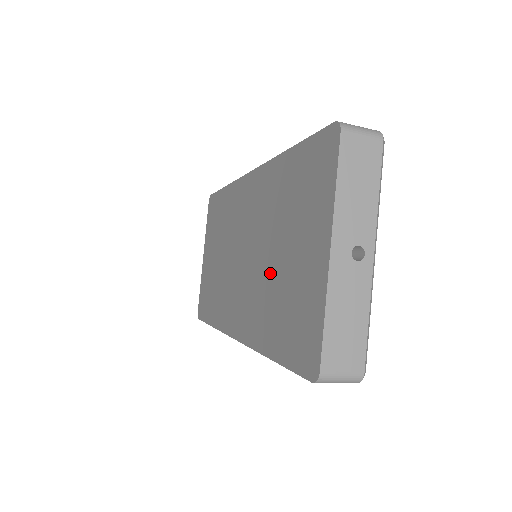
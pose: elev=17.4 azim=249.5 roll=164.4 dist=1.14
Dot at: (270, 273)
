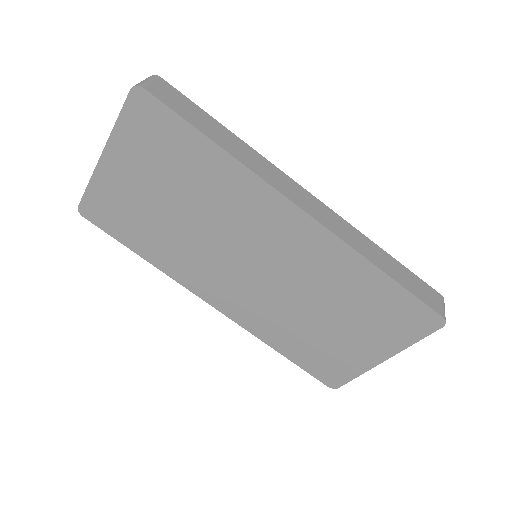
Dot at: (304, 317)
